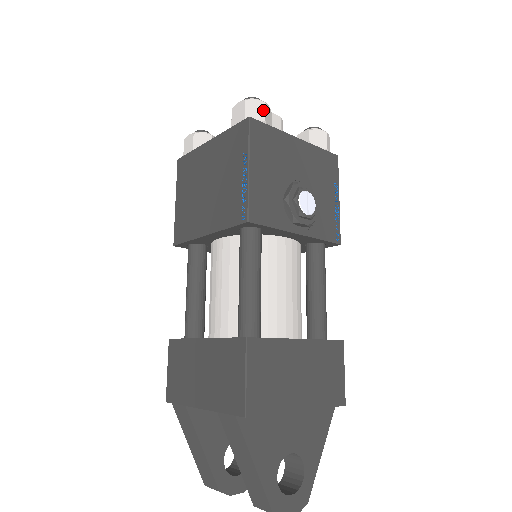
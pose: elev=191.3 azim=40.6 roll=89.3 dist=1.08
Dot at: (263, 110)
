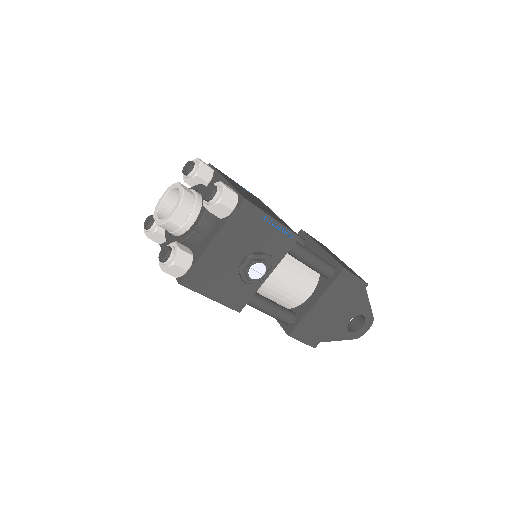
Dot at: (178, 268)
